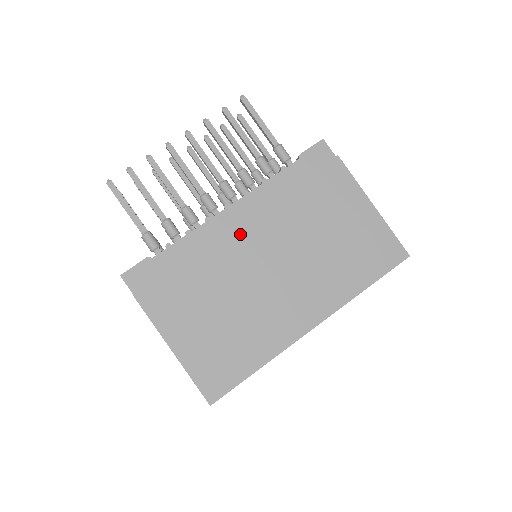
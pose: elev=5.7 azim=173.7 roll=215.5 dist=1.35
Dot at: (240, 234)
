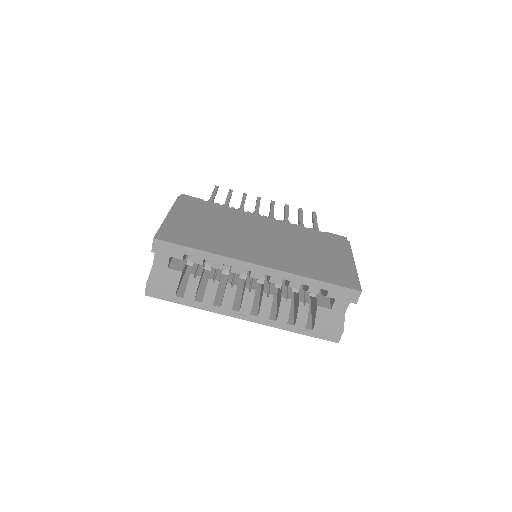
Dot at: (260, 221)
